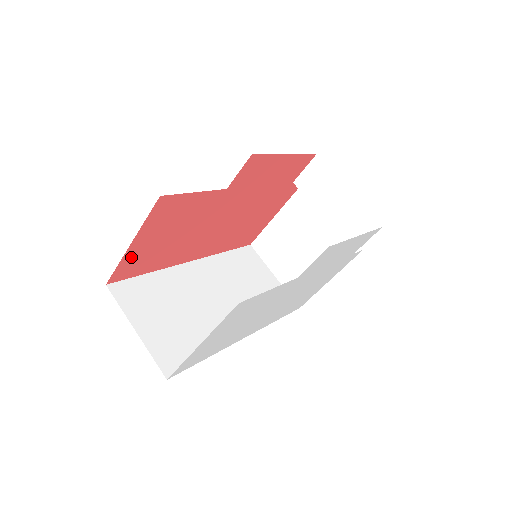
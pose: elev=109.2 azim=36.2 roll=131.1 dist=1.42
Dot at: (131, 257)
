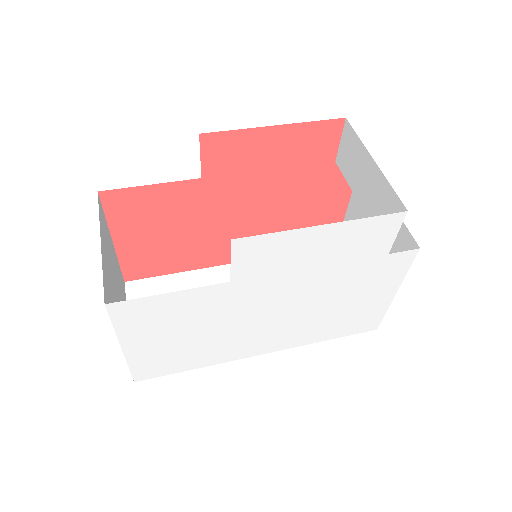
Dot at: (130, 255)
